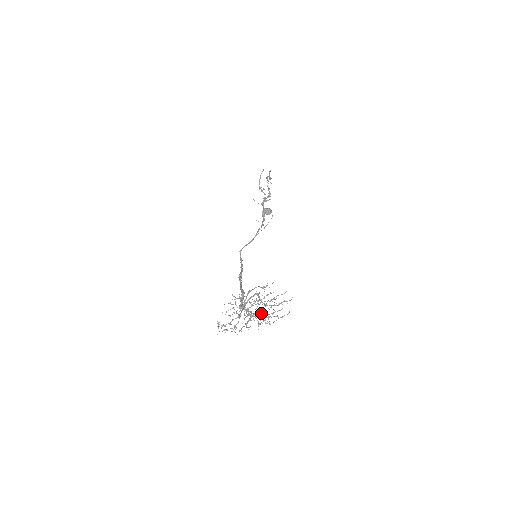
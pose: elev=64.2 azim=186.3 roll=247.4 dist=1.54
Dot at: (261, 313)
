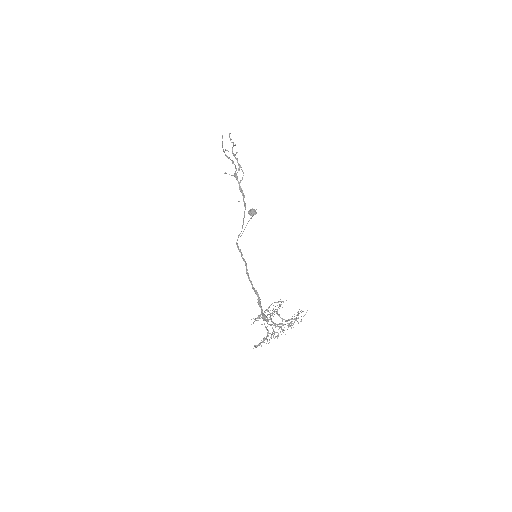
Dot at: occluded
